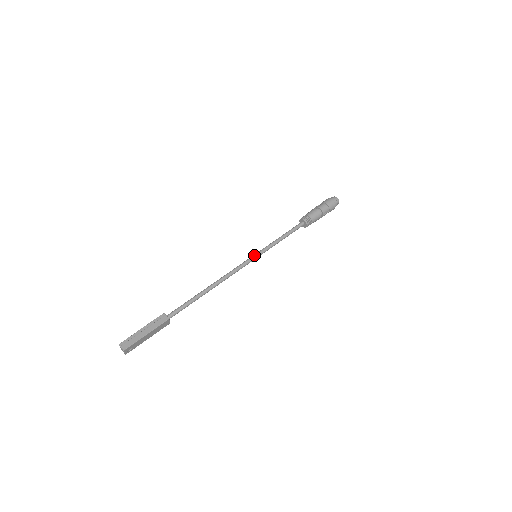
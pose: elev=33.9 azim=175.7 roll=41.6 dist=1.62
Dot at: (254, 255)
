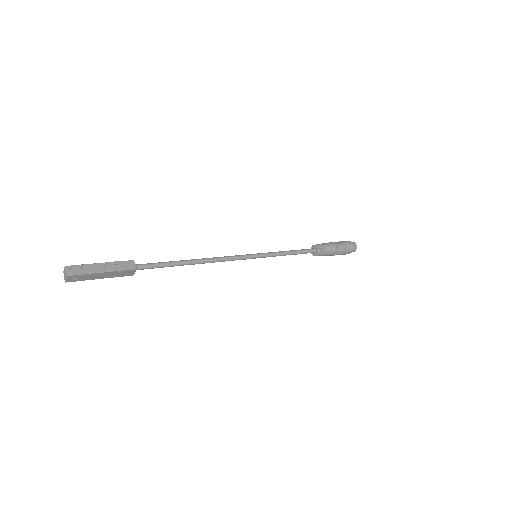
Dot at: (255, 254)
